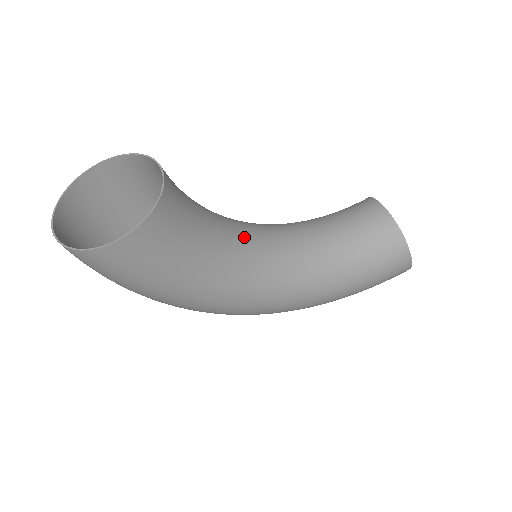
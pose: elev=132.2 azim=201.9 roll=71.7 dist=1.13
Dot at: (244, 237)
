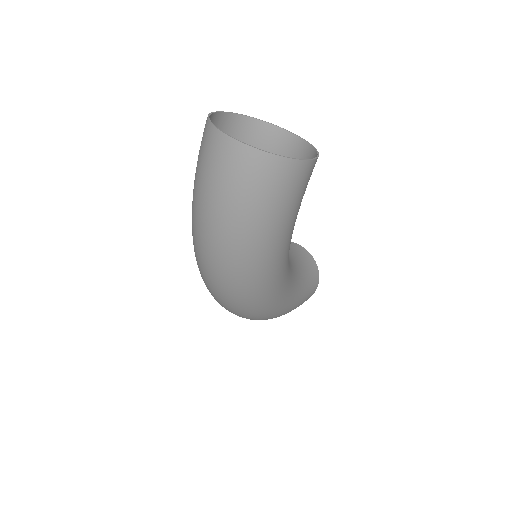
Dot at: occluded
